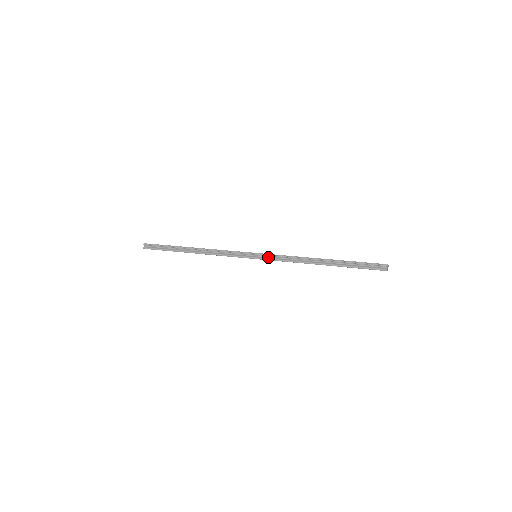
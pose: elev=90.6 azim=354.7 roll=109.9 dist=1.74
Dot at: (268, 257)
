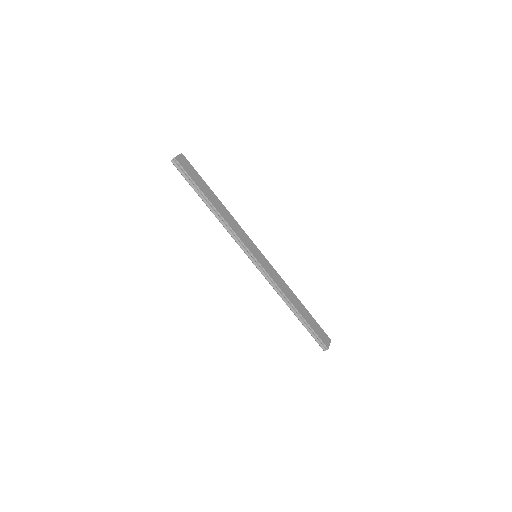
Dot at: (263, 271)
